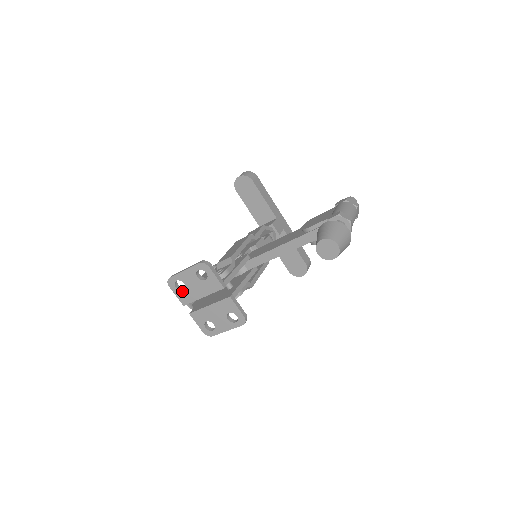
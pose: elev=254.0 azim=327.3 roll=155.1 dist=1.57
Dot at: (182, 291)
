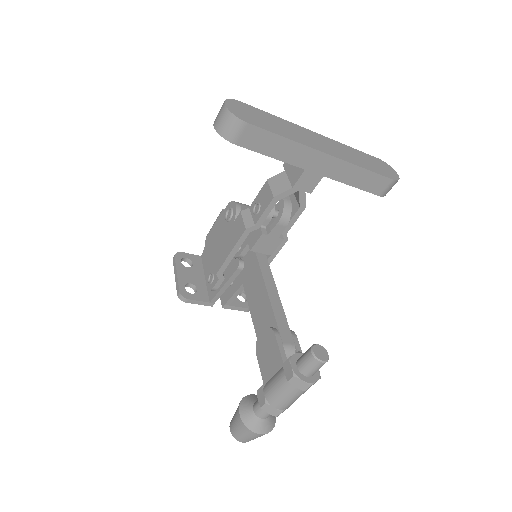
Dot at: (191, 266)
